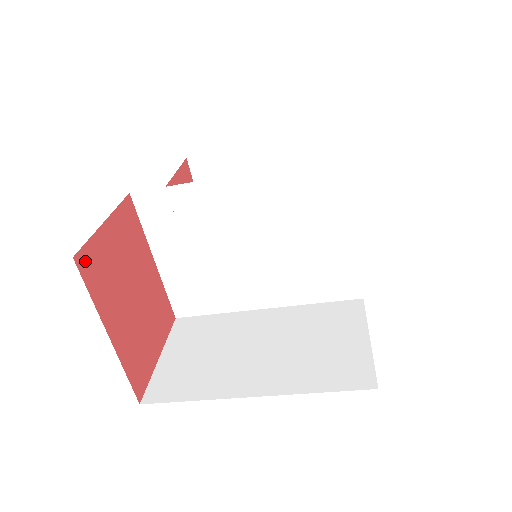
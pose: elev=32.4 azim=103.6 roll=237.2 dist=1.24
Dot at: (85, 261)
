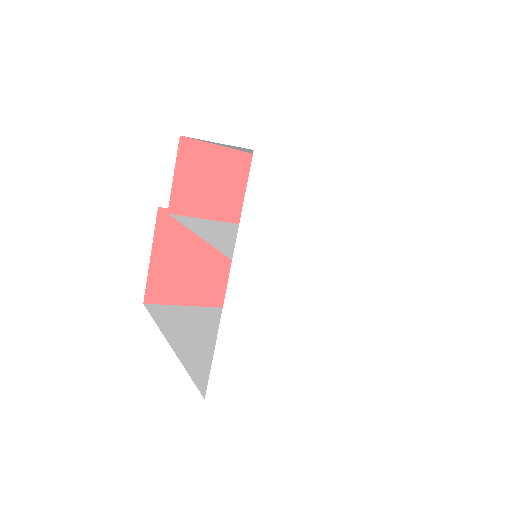
Dot at: (153, 295)
